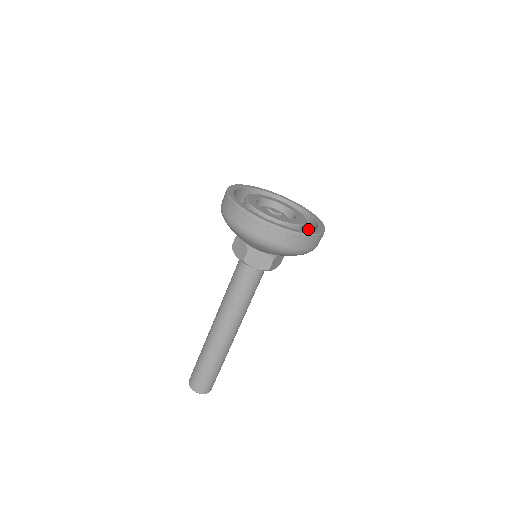
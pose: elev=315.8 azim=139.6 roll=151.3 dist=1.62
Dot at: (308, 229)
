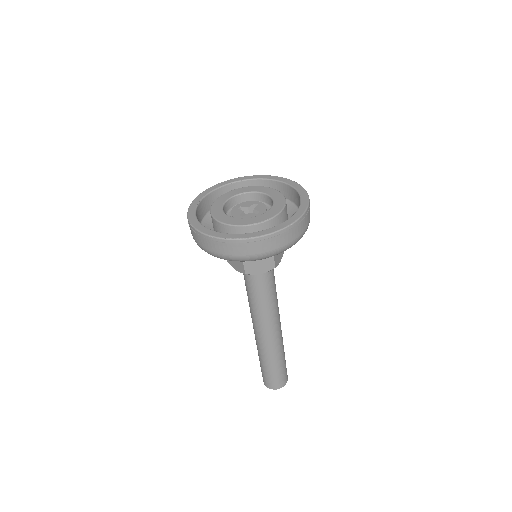
Dot at: (293, 200)
